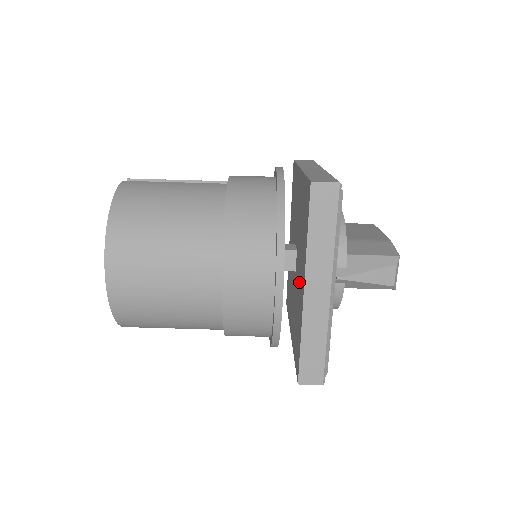
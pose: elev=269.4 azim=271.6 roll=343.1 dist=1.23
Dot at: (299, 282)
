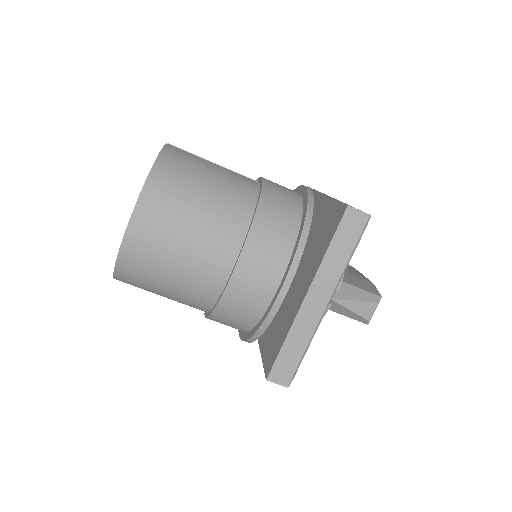
Dot at: (295, 290)
